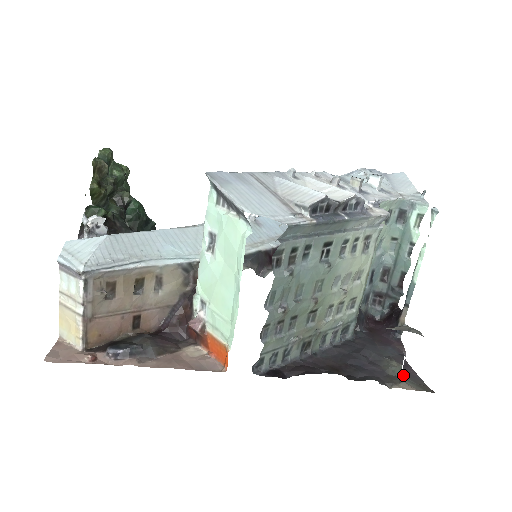
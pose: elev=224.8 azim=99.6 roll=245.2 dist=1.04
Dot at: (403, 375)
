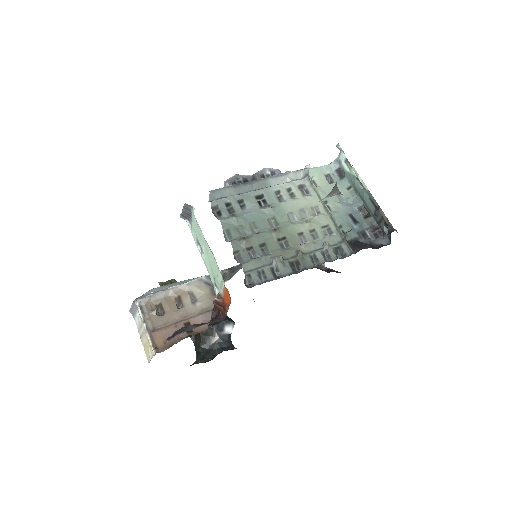
Dot at: occluded
